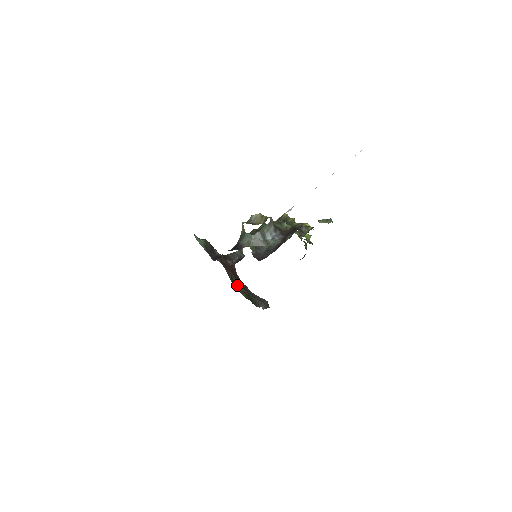
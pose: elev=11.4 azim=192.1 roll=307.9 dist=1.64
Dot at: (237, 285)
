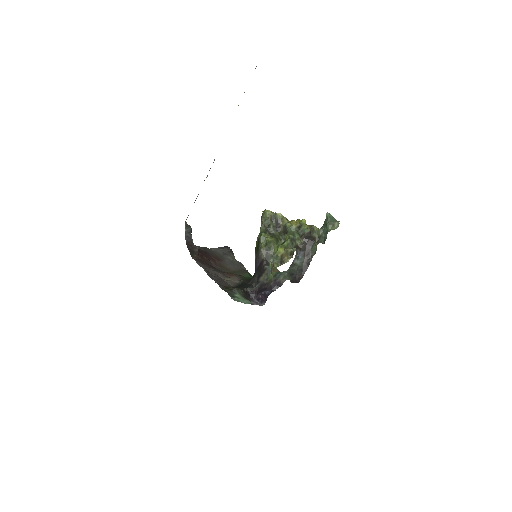
Dot at: occluded
